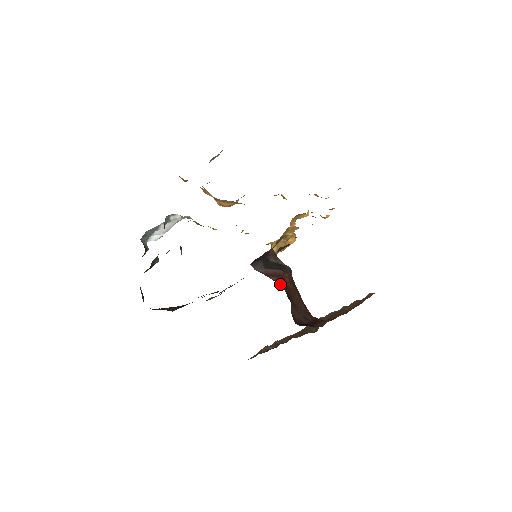
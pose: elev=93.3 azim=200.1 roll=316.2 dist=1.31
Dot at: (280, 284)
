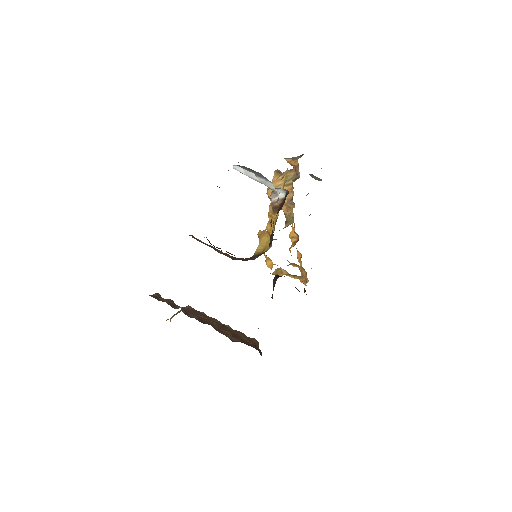
Dot at: occluded
